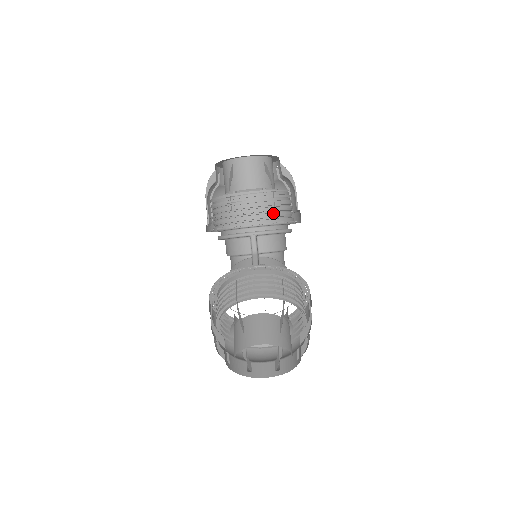
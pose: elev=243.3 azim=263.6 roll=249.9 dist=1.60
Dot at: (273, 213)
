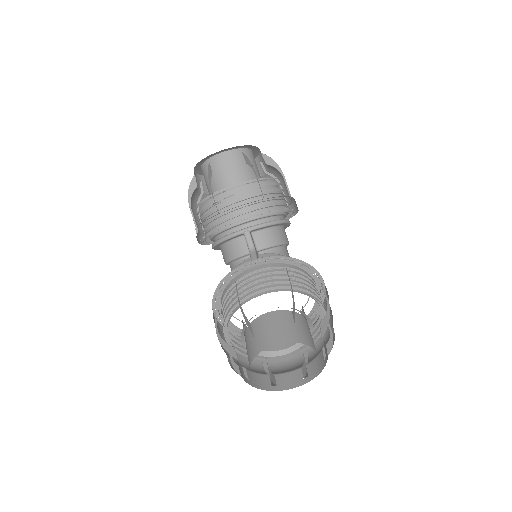
Dot at: (263, 203)
